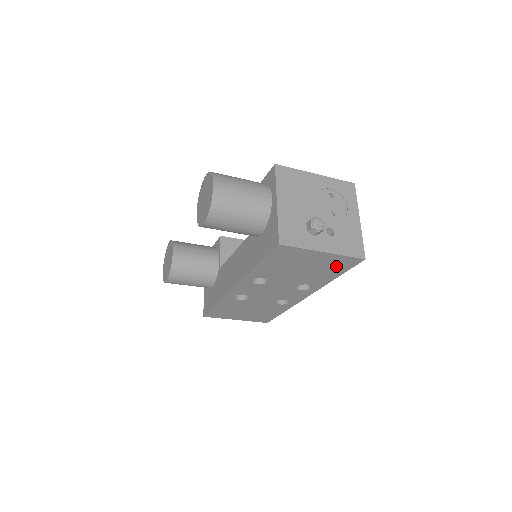
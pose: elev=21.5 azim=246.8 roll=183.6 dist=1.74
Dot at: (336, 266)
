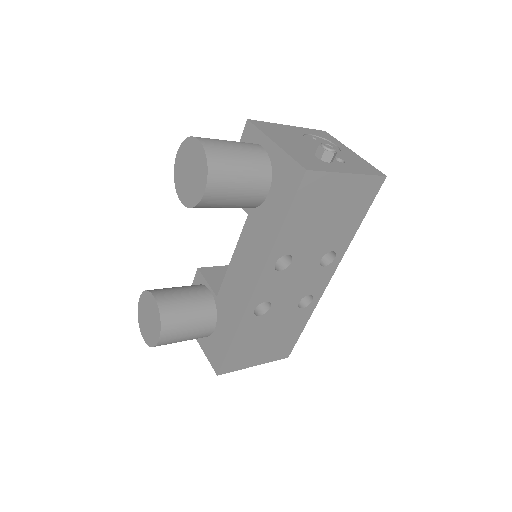
Dot at: (360, 201)
